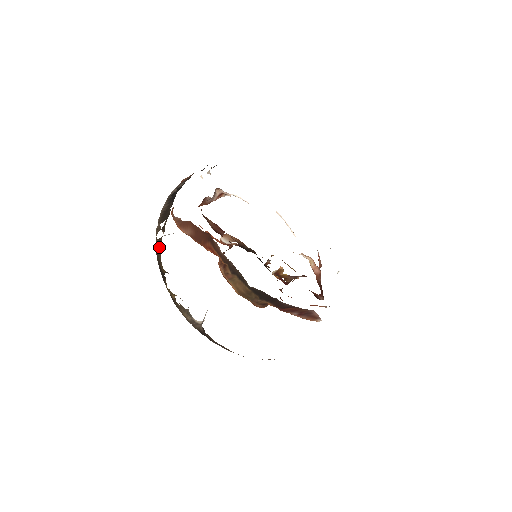
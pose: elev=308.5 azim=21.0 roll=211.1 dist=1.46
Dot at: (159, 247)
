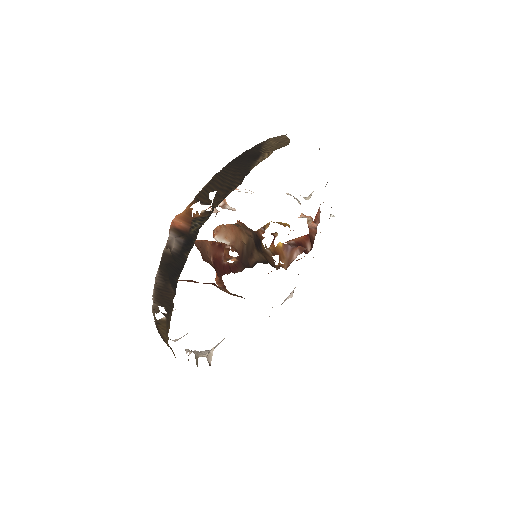
Dot at: (163, 335)
